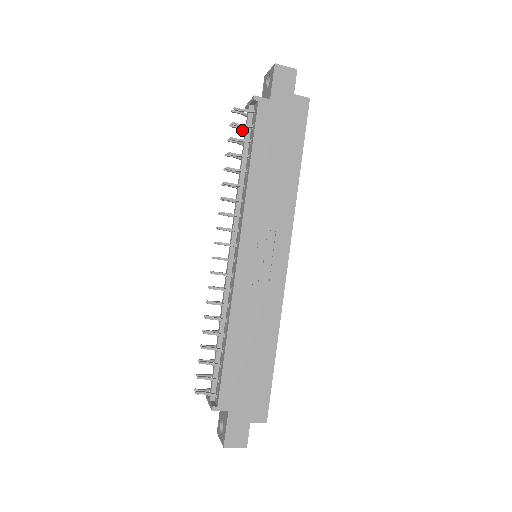
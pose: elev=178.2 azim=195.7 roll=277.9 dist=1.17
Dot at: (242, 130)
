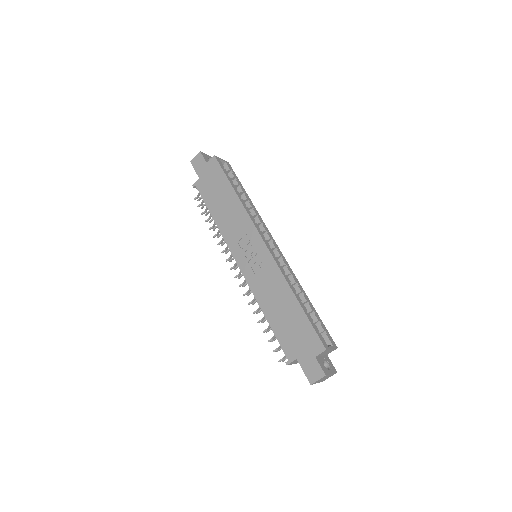
Dot at: occluded
